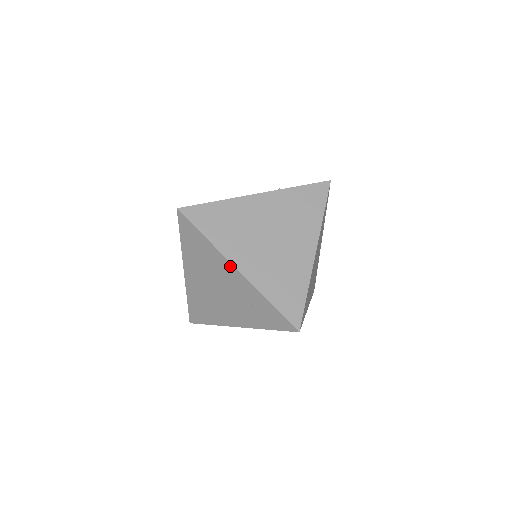
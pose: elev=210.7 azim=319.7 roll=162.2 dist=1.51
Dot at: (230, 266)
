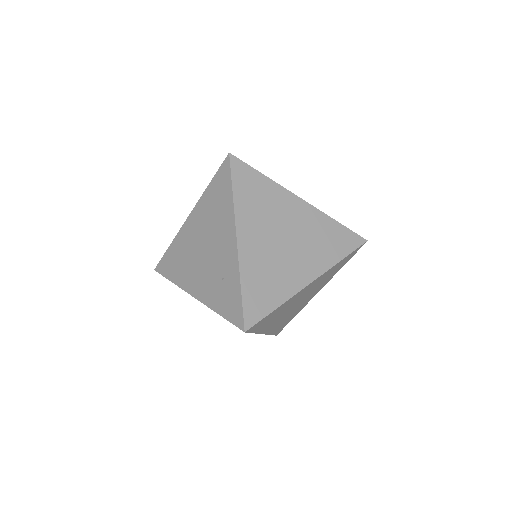
Dot at: (233, 231)
